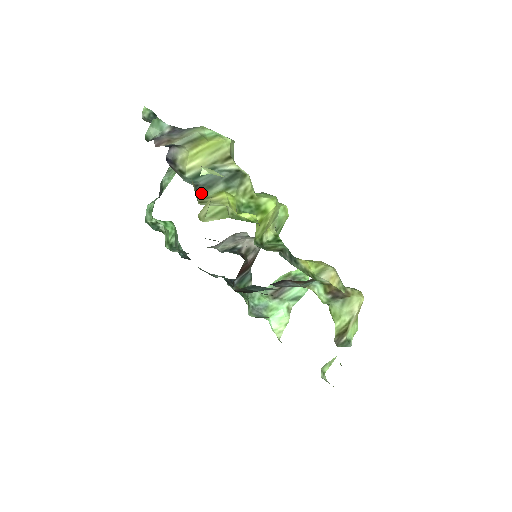
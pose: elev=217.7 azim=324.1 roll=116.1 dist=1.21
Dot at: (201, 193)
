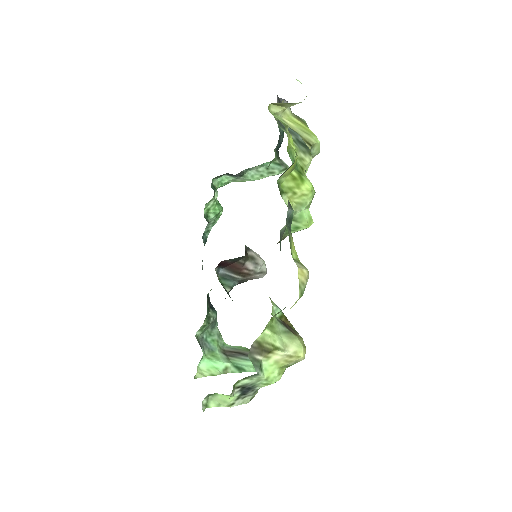
Dot at: (279, 122)
